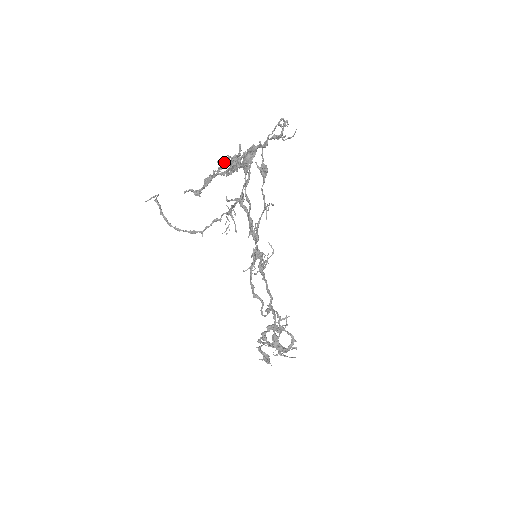
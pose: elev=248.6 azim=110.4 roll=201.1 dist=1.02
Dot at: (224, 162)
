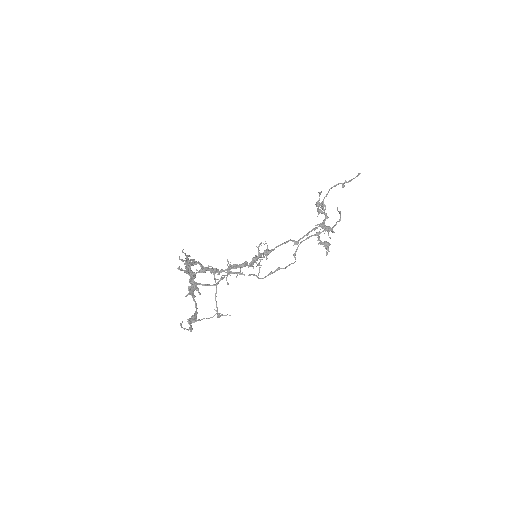
Dot at: occluded
